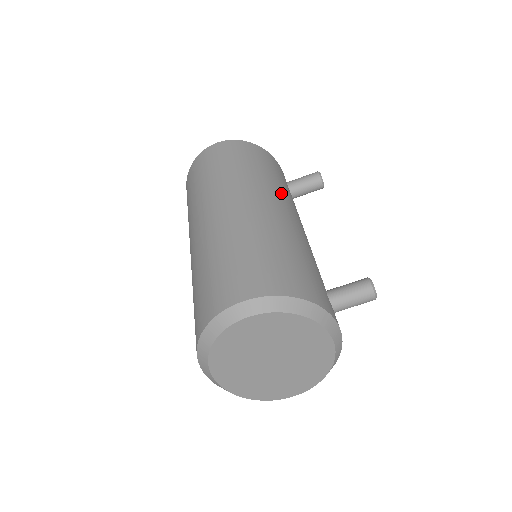
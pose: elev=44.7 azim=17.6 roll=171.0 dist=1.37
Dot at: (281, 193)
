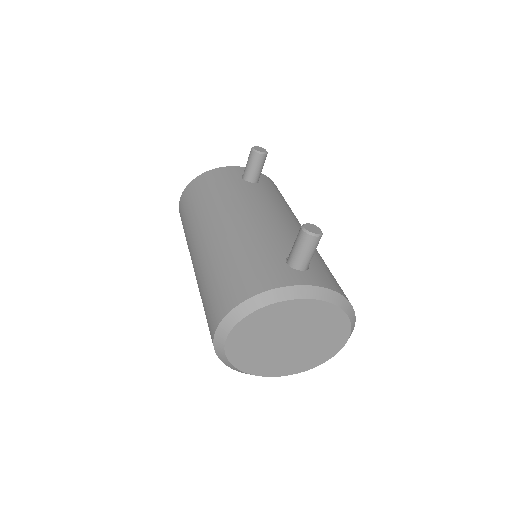
Dot at: (227, 203)
